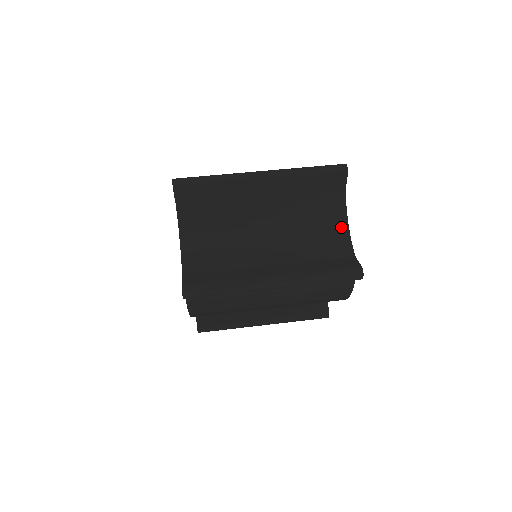
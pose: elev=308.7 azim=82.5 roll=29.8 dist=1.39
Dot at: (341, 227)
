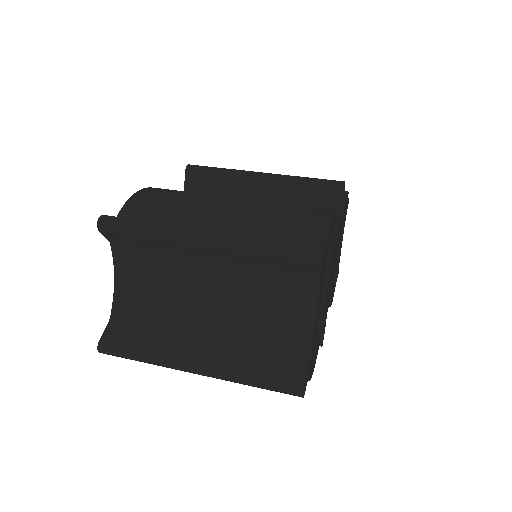
Dot at: (306, 317)
